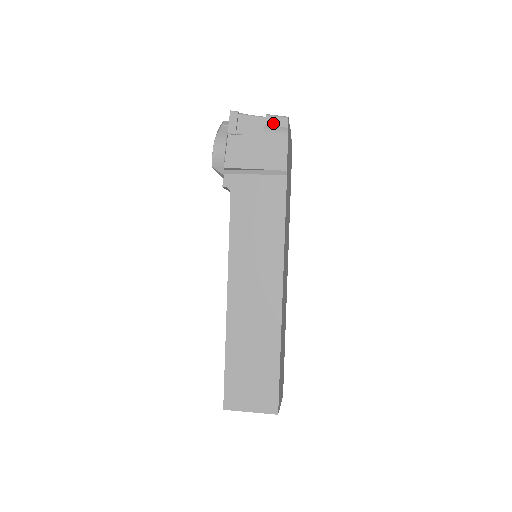
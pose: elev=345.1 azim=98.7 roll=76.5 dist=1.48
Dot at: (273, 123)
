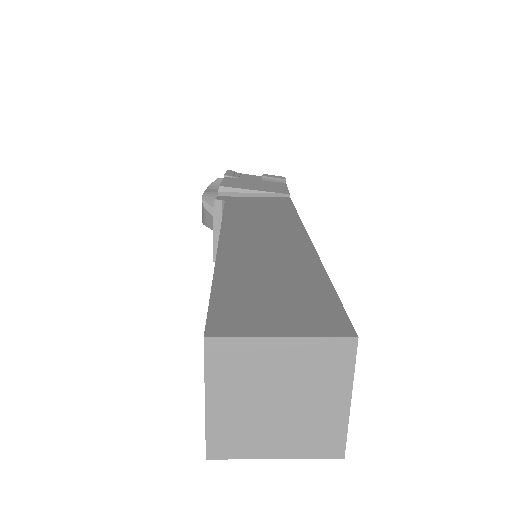
Dot at: (270, 176)
